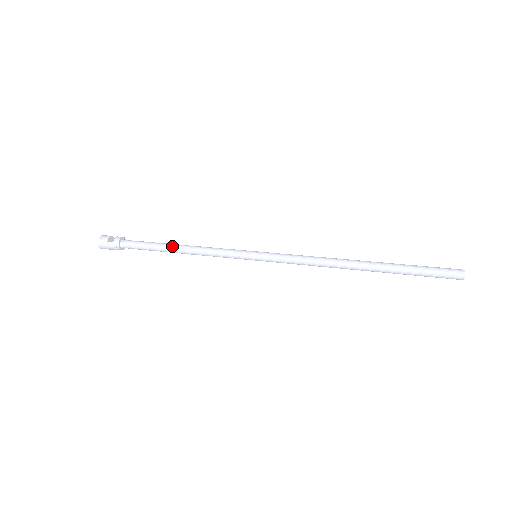
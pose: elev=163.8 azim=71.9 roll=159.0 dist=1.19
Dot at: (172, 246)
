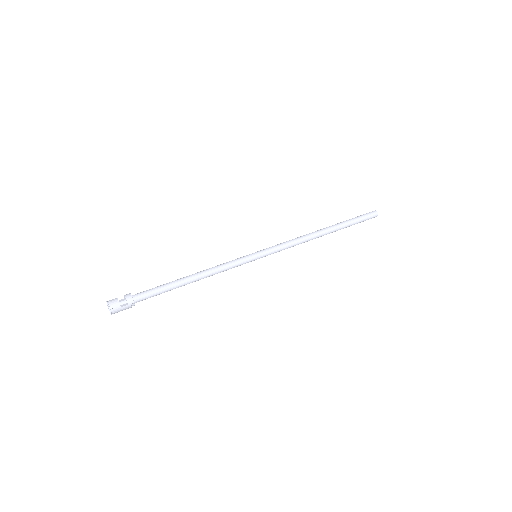
Dot at: (187, 281)
